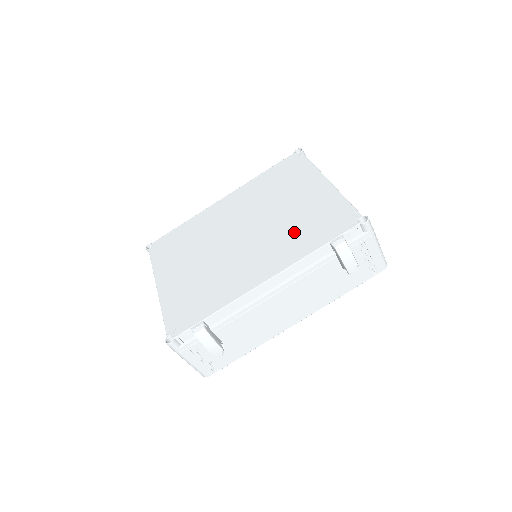
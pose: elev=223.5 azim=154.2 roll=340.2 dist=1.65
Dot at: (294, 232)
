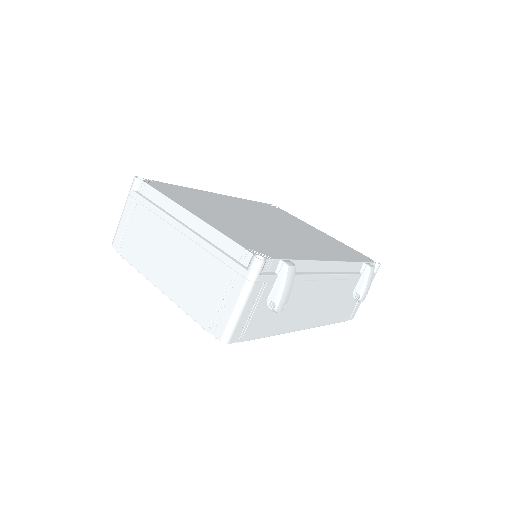
Dot at: (325, 245)
